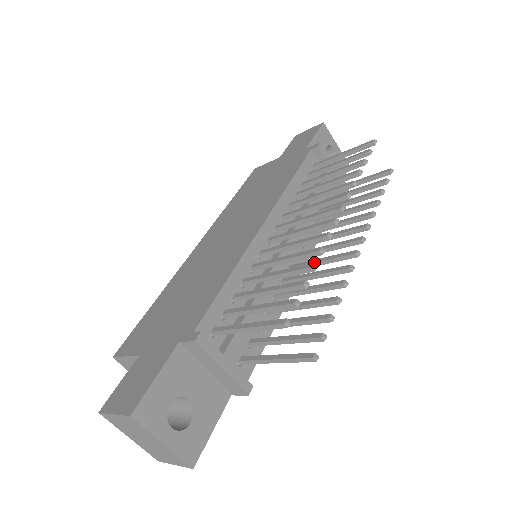
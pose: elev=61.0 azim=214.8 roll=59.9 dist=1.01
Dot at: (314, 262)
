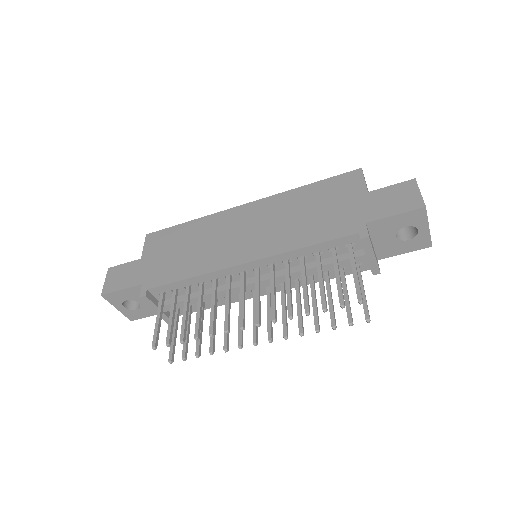
Dot at: (253, 310)
